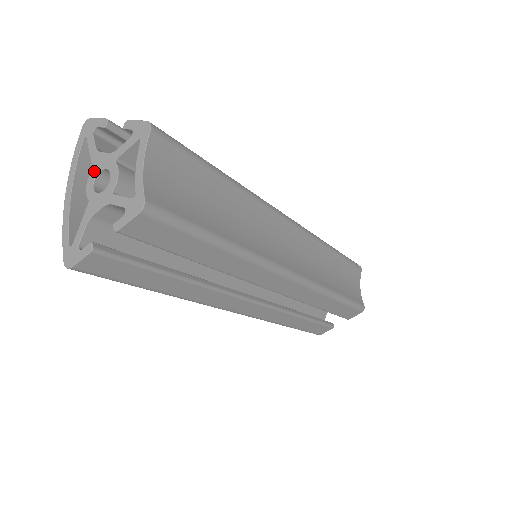
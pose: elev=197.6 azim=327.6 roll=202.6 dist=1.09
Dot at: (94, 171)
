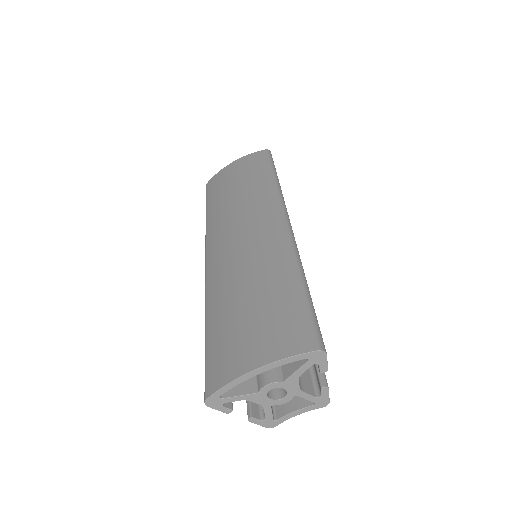
Dot at: (282, 385)
